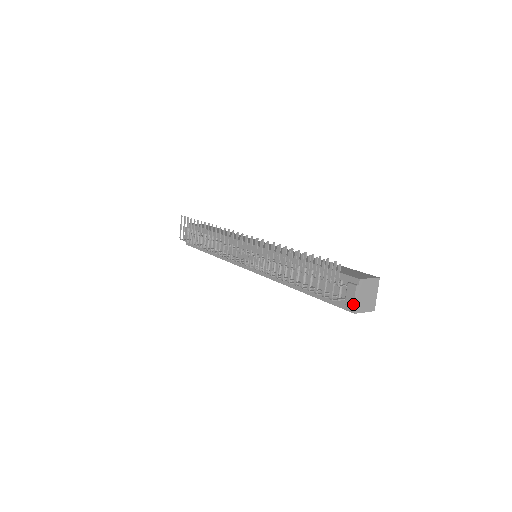
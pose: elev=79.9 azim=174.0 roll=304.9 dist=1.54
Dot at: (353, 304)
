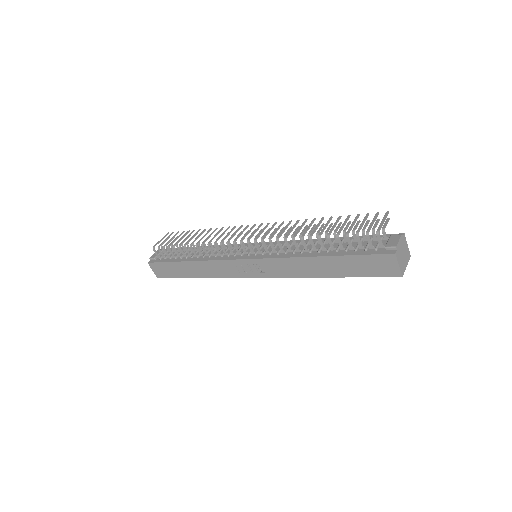
Dot at: (397, 244)
